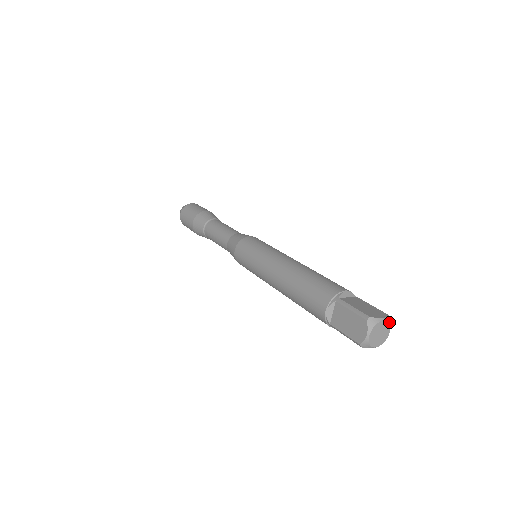
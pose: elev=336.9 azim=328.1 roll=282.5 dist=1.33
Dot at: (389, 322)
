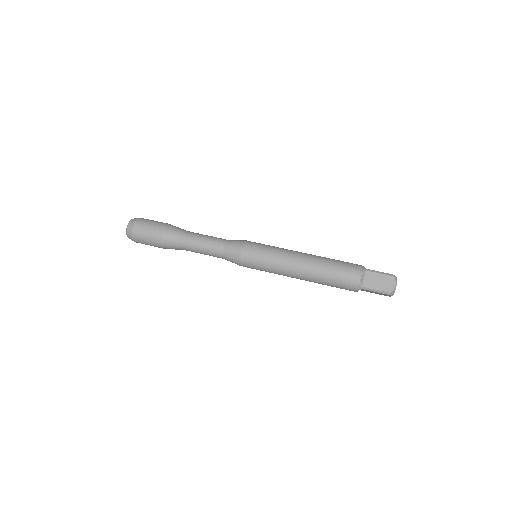
Dot at: occluded
